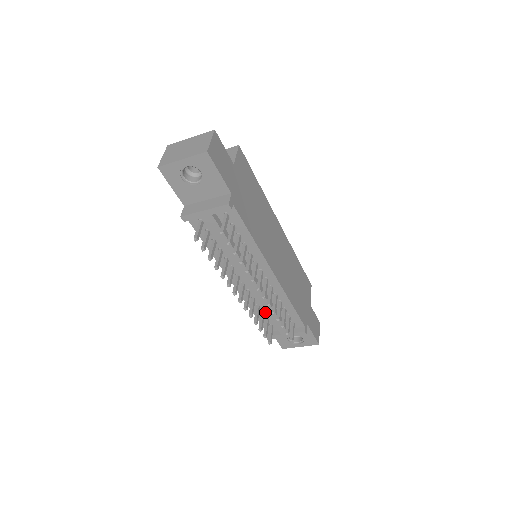
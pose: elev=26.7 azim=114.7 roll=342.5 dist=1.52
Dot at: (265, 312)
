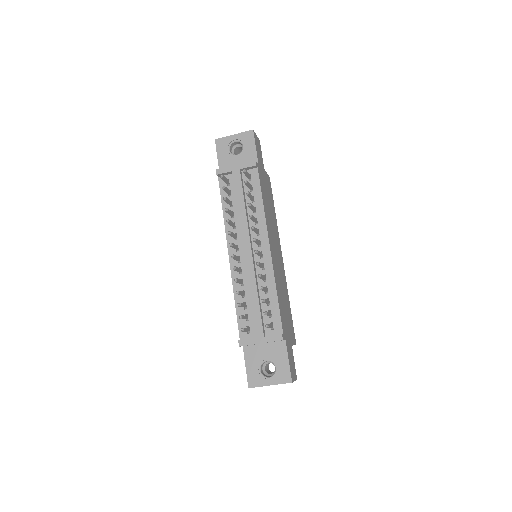
Dot at: (248, 305)
